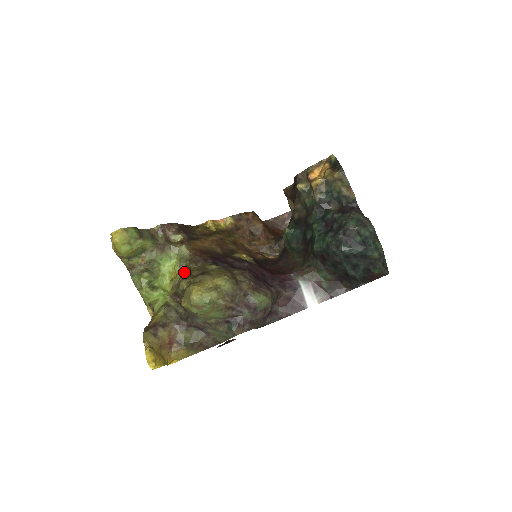
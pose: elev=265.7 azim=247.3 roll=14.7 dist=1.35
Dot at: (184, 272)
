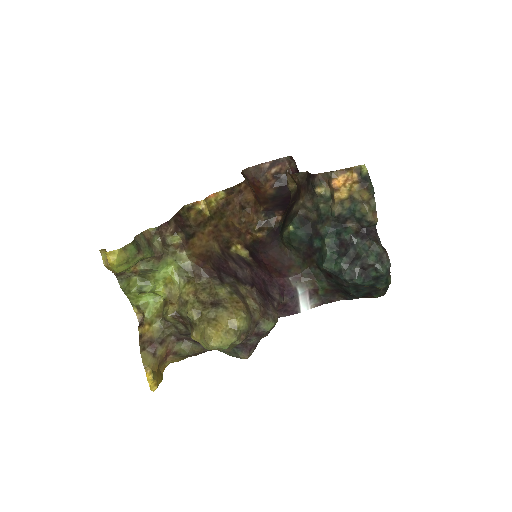
Dot at: (187, 288)
